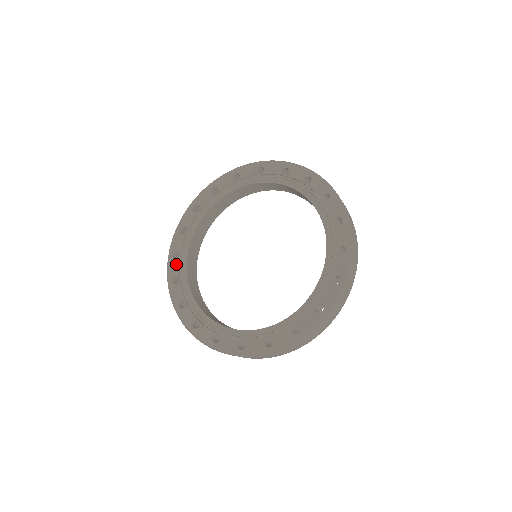
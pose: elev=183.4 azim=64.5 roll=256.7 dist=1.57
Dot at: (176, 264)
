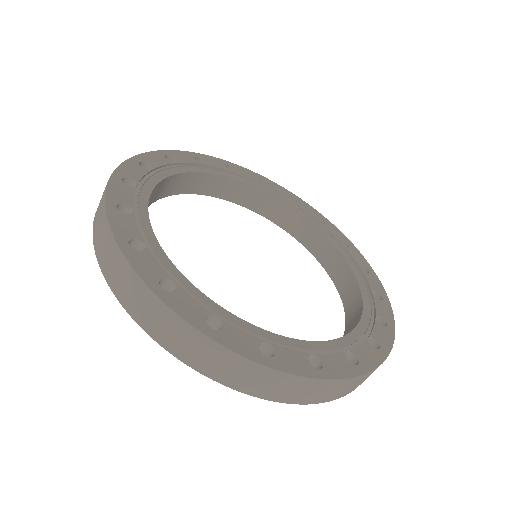
Dot at: (130, 220)
